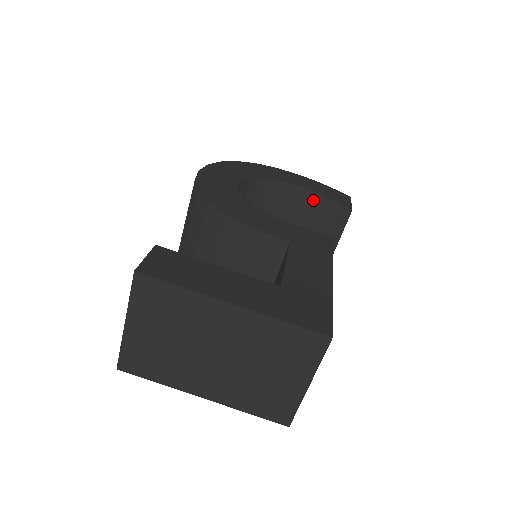
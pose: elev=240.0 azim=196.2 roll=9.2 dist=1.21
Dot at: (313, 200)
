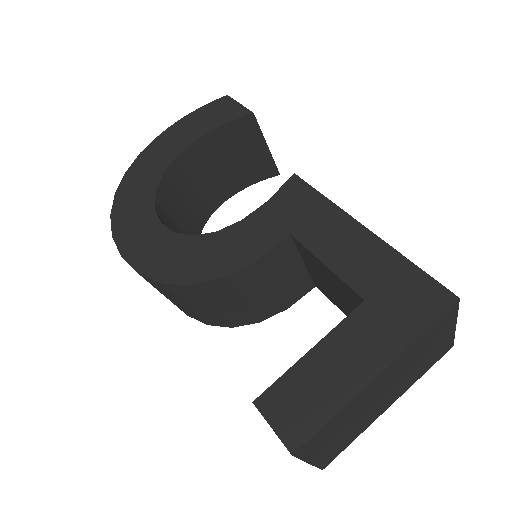
Dot at: (211, 141)
